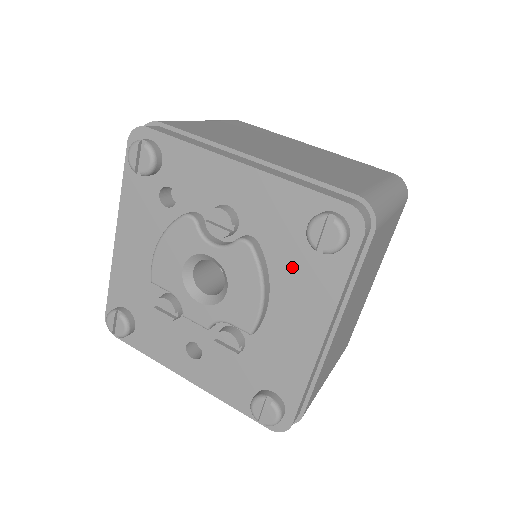
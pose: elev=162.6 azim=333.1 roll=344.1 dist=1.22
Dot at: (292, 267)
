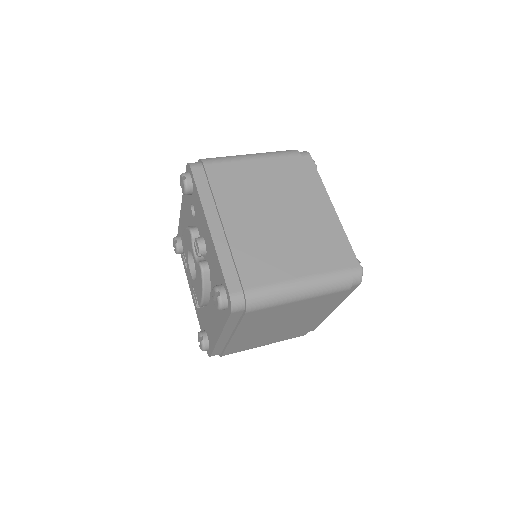
Dot at: occluded
